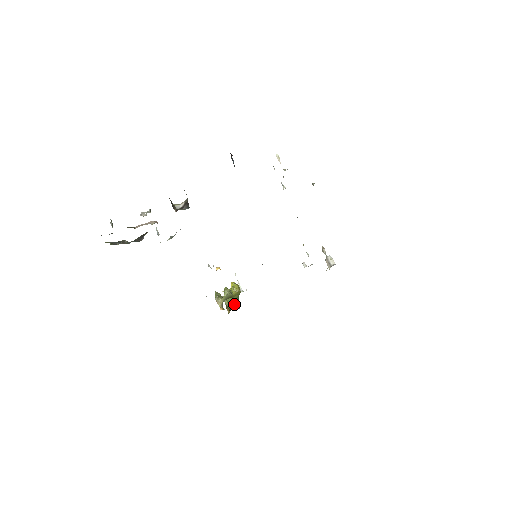
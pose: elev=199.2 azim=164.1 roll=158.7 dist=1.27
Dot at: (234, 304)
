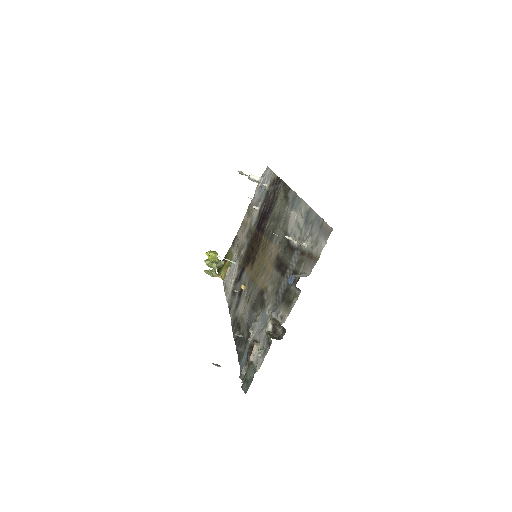
Dot at: (218, 263)
